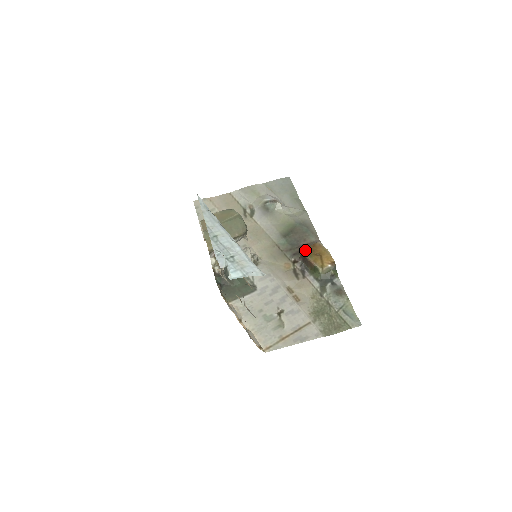
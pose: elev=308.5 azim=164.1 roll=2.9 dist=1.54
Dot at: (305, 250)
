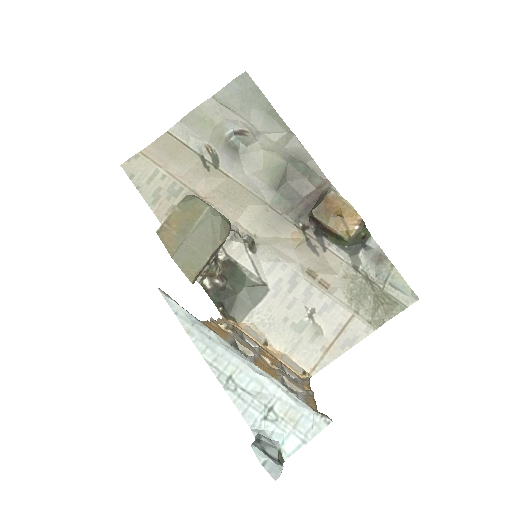
Dot at: (316, 212)
